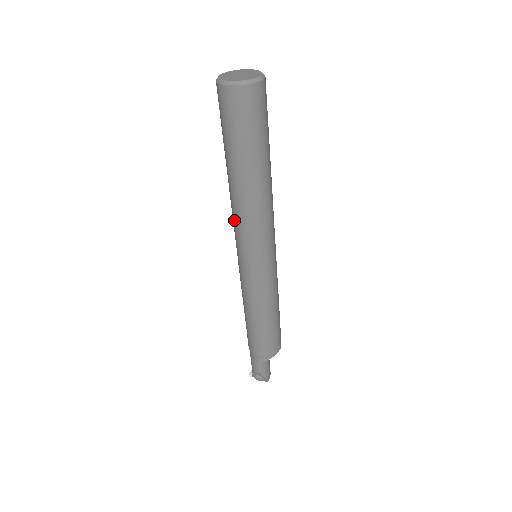
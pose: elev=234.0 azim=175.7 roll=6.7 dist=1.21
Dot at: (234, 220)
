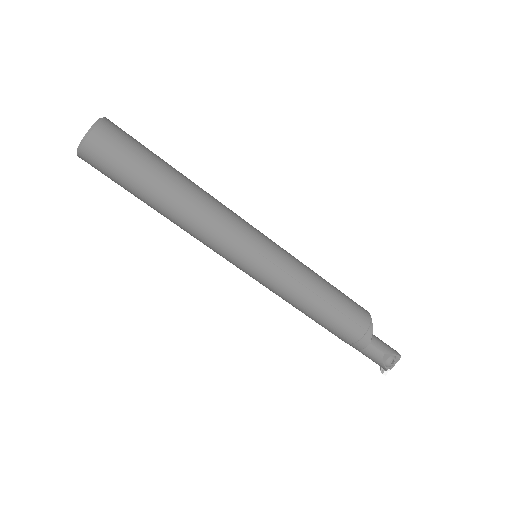
Dot at: (206, 240)
